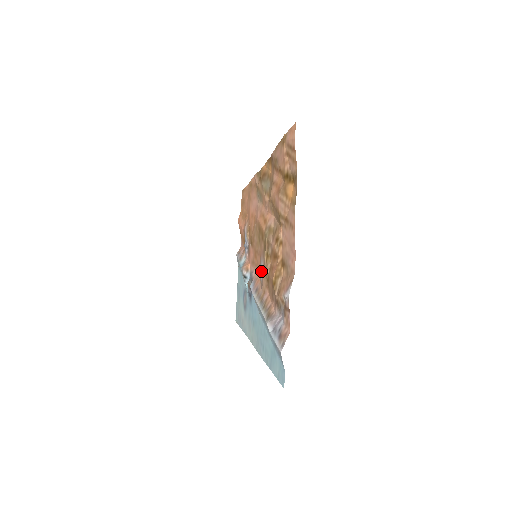
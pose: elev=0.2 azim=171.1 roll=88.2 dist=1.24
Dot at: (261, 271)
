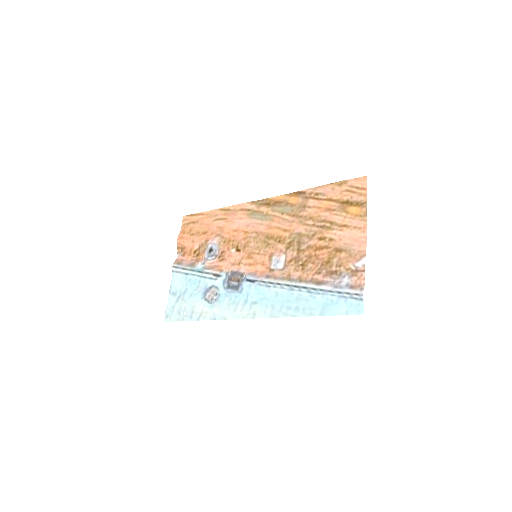
Dot at: (278, 263)
